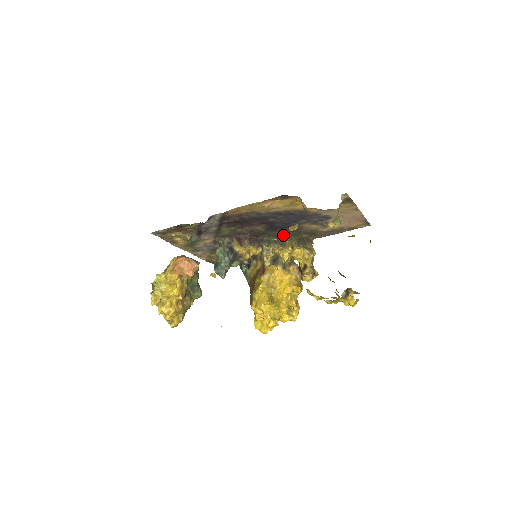
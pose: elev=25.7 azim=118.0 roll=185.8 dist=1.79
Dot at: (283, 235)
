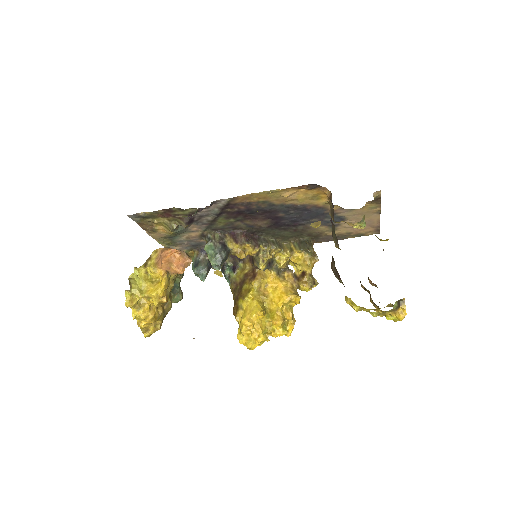
Dot at: (283, 235)
